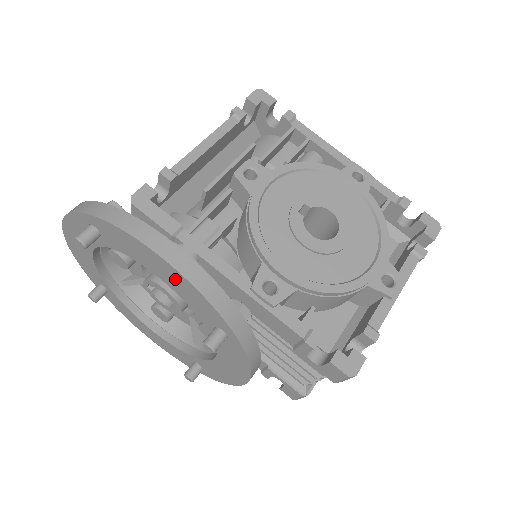
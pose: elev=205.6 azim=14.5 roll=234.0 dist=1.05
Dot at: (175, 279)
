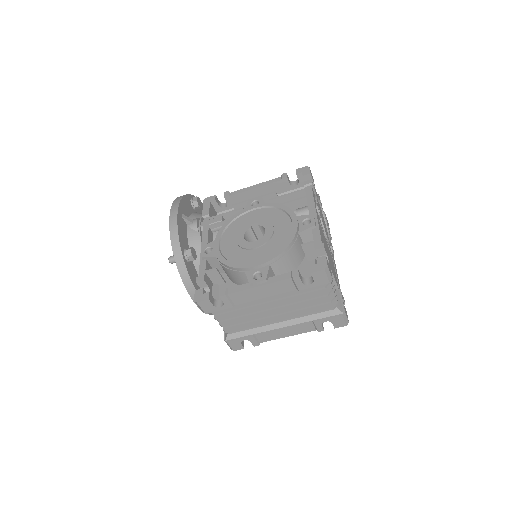
Dot at: occluded
